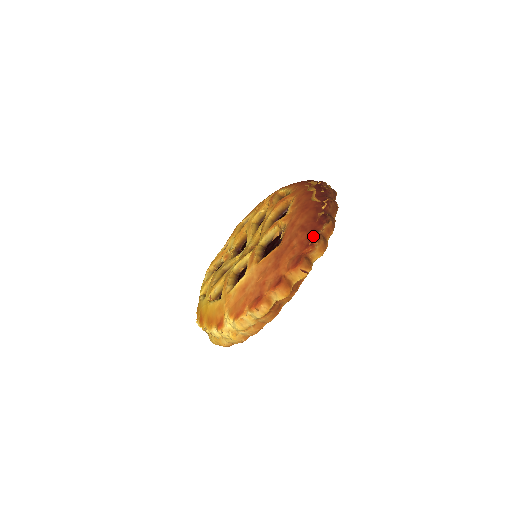
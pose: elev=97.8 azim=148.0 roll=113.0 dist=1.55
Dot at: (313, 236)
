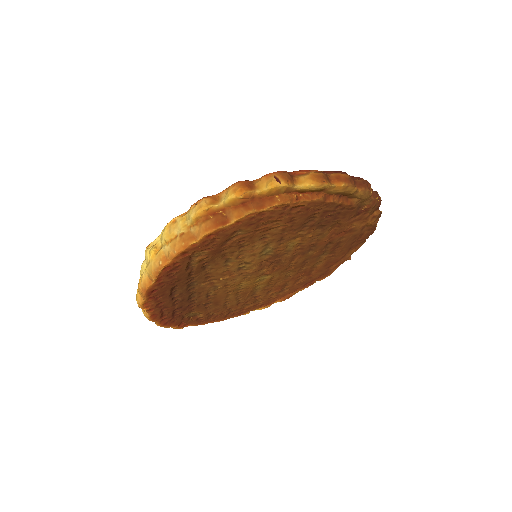
Dot at: occluded
